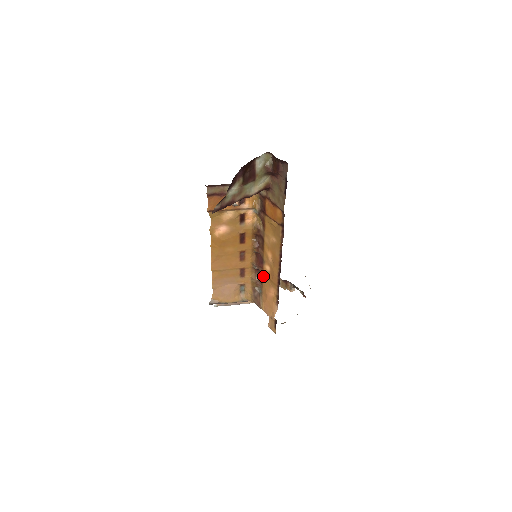
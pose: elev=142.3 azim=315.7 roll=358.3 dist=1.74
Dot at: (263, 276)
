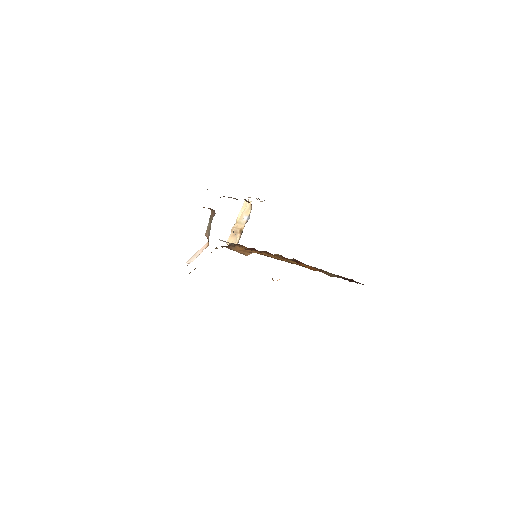
Dot at: occluded
